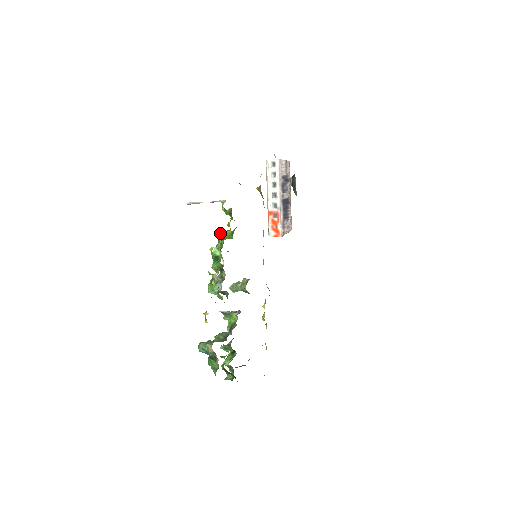
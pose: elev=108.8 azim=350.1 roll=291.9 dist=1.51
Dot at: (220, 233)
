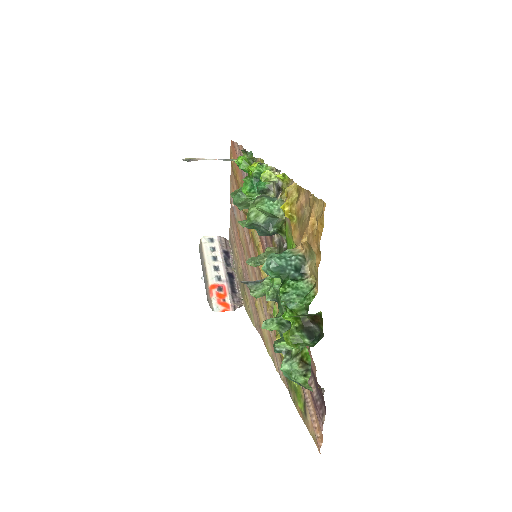
Dot at: (253, 163)
